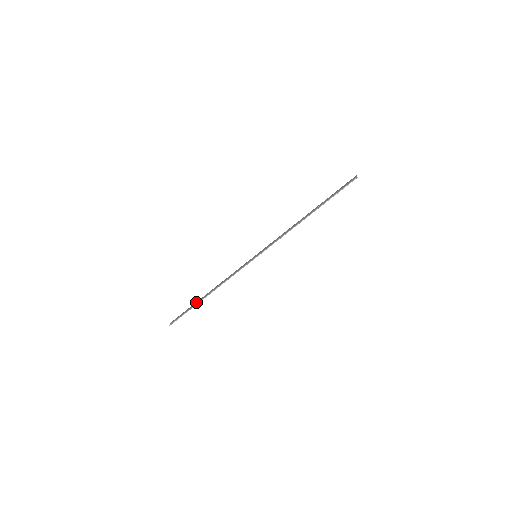
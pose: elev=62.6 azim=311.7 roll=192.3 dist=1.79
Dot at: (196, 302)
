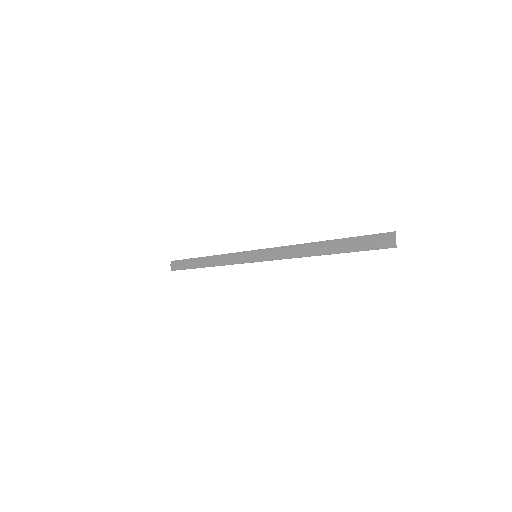
Dot at: (193, 264)
